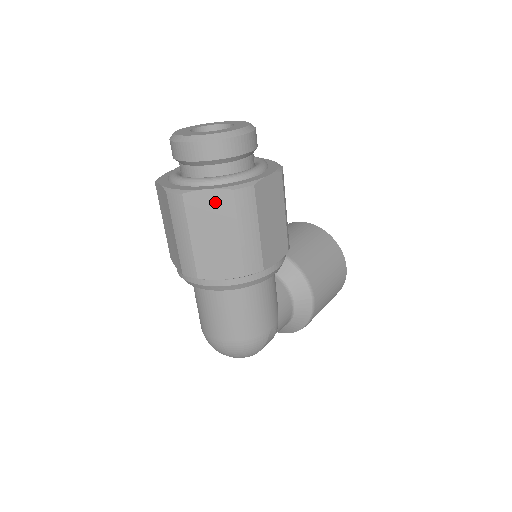
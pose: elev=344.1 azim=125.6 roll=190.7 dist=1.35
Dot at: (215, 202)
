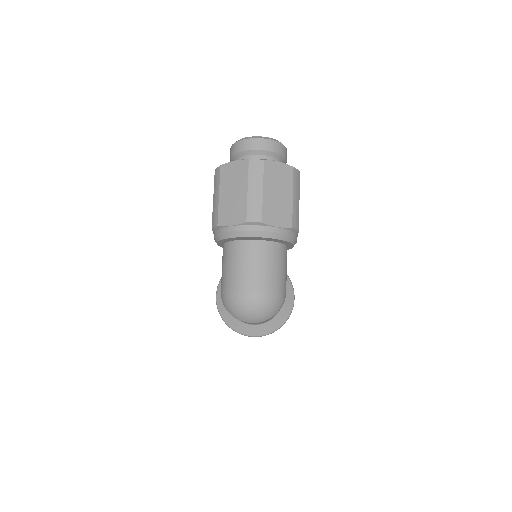
Dot at: (282, 171)
